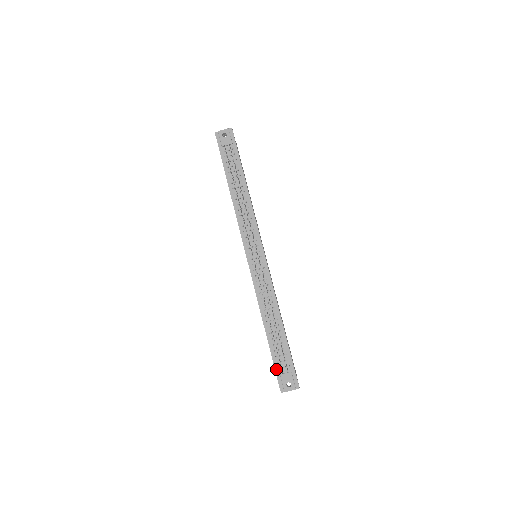
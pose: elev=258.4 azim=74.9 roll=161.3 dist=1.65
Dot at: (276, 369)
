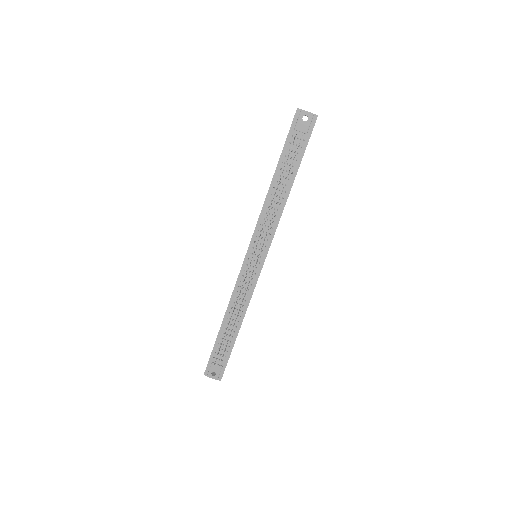
Dot at: (211, 356)
